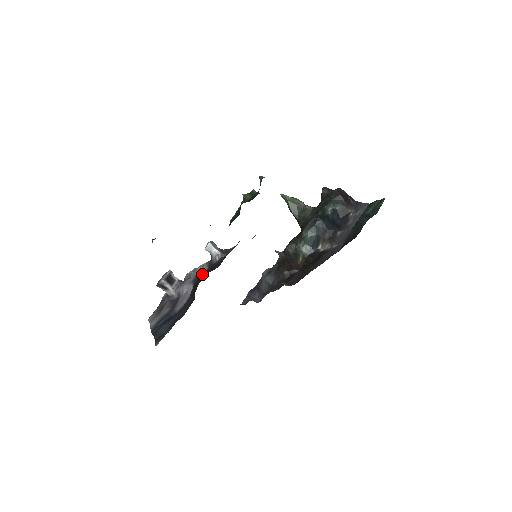
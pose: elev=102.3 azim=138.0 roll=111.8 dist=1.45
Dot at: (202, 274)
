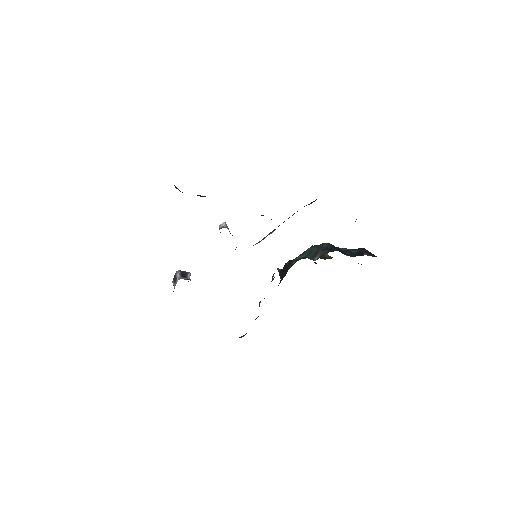
Dot at: occluded
